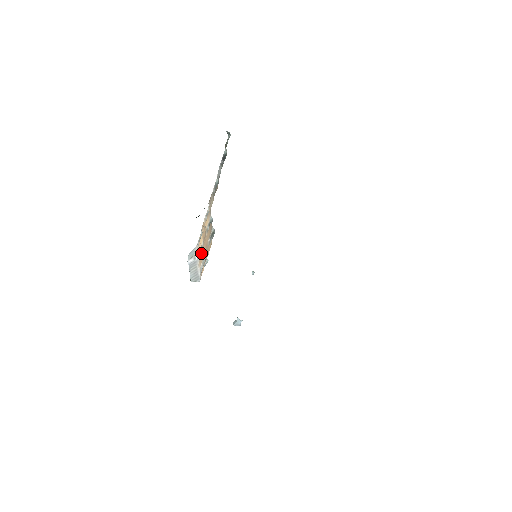
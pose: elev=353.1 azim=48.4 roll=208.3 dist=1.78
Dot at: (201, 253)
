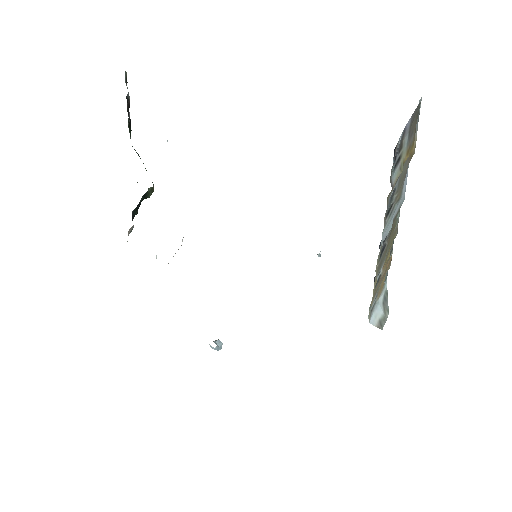
Dot at: occluded
